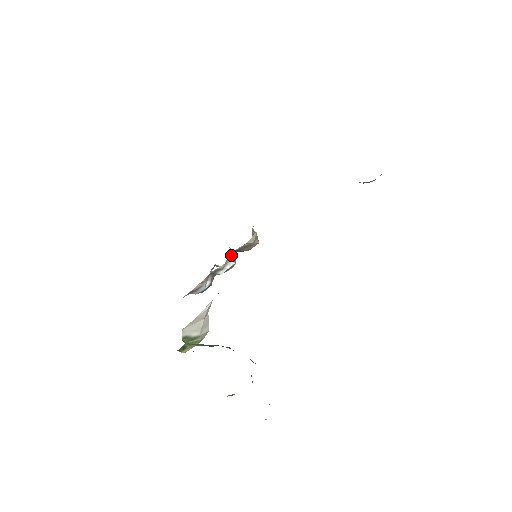
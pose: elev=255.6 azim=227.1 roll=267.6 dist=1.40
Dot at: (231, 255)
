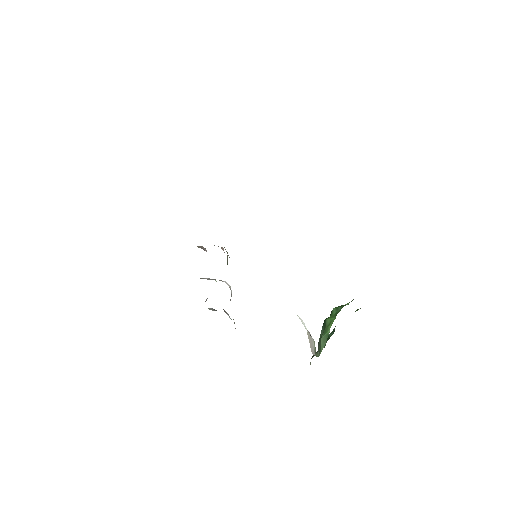
Dot at: occluded
